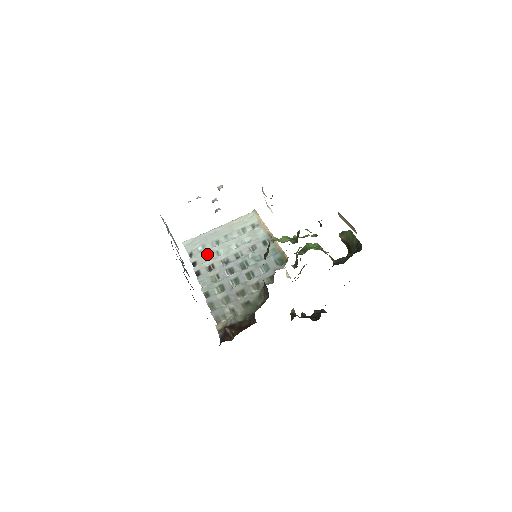
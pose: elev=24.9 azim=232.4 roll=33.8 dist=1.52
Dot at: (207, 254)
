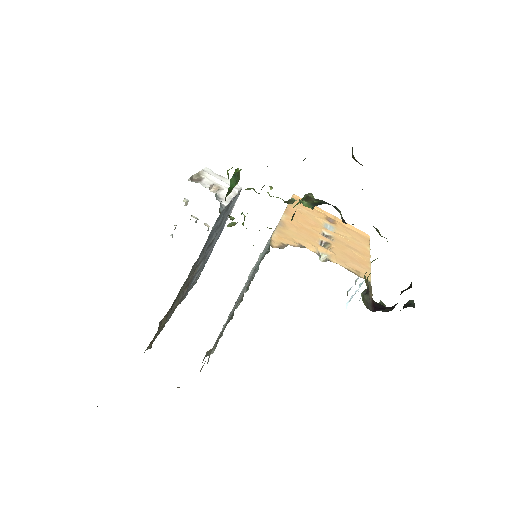
Dot at: occluded
